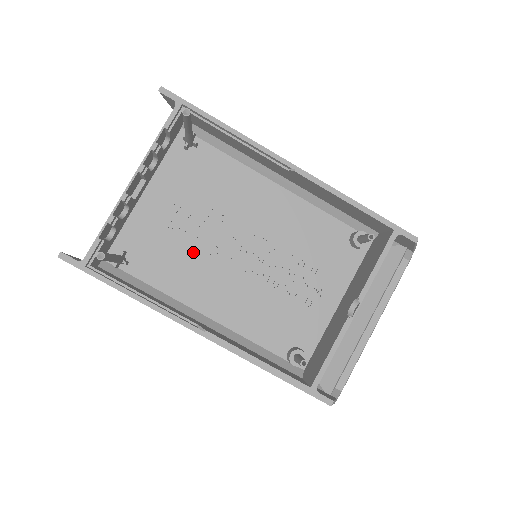
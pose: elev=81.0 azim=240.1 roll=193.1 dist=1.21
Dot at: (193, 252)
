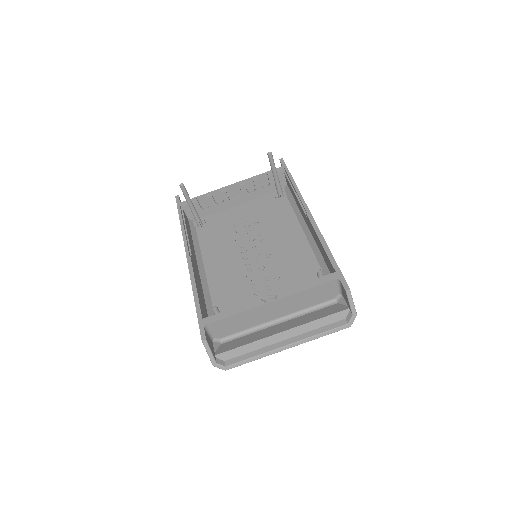
Dot at: (232, 240)
